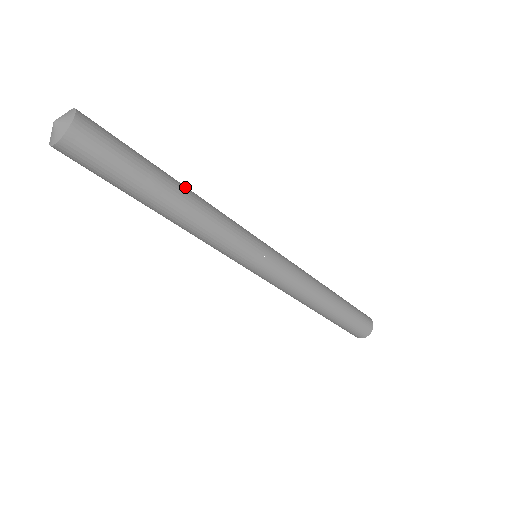
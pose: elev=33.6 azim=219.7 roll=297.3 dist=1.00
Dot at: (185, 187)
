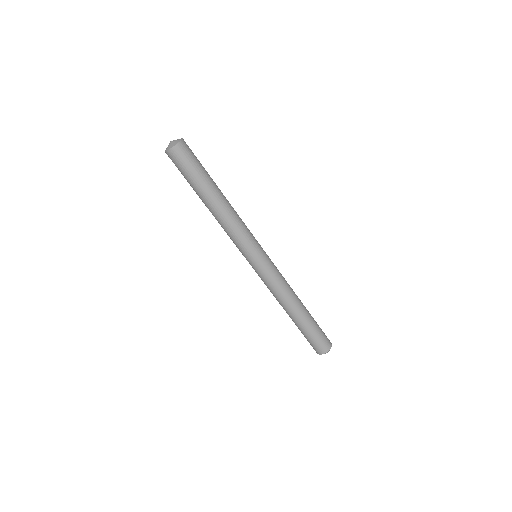
Dot at: (224, 196)
